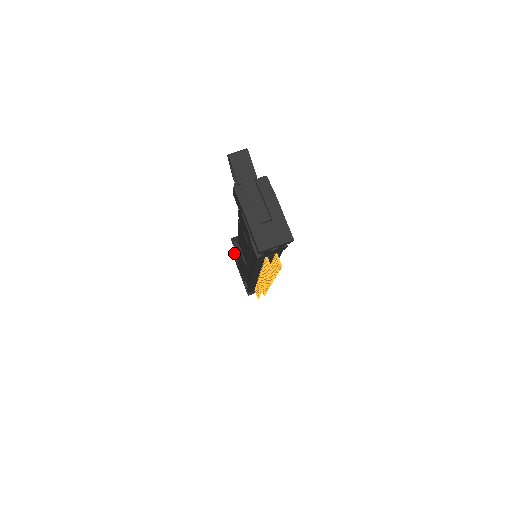
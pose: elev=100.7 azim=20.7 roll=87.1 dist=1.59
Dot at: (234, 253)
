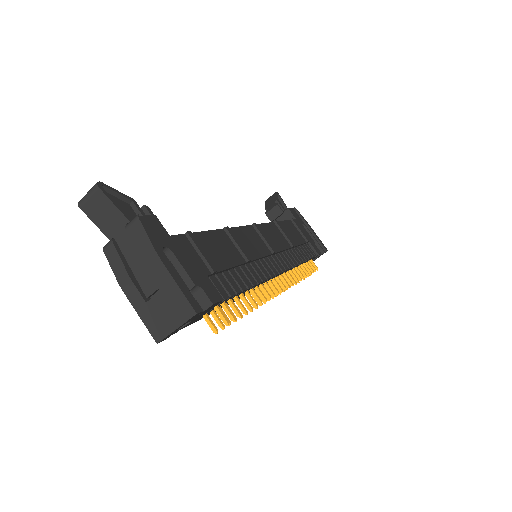
Dot at: occluded
